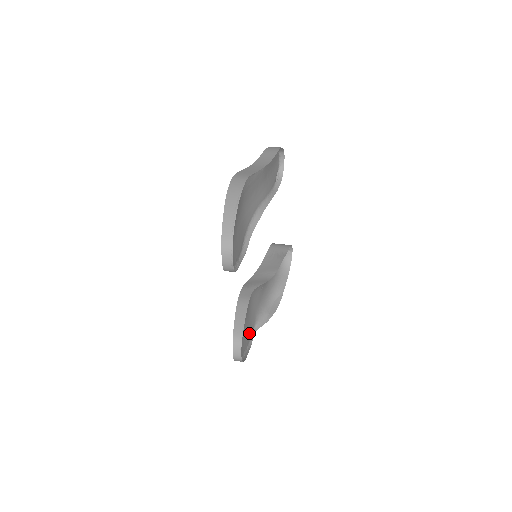
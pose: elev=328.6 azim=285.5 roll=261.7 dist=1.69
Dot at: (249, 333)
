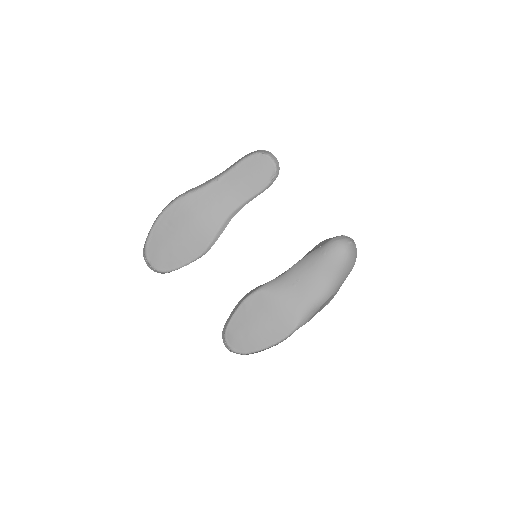
Dot at: (281, 331)
